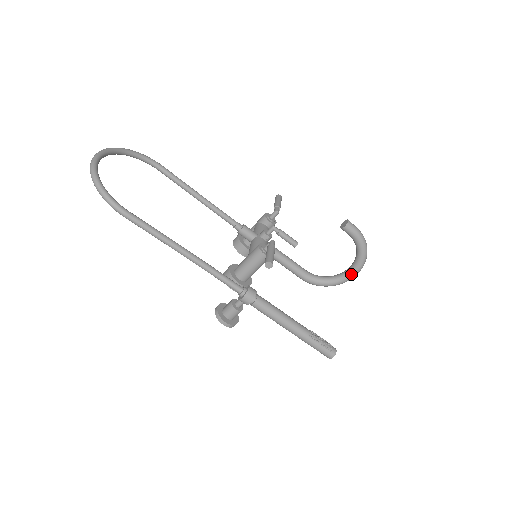
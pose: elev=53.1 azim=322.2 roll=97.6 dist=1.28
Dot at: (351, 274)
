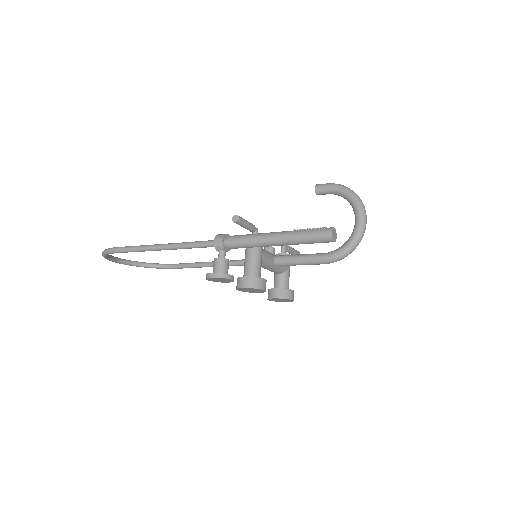
Dot at: (358, 218)
